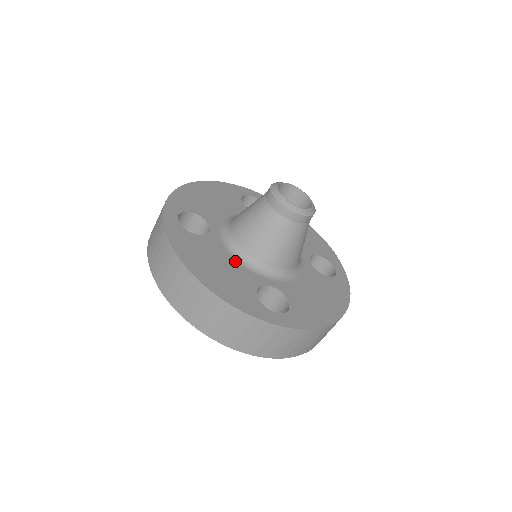
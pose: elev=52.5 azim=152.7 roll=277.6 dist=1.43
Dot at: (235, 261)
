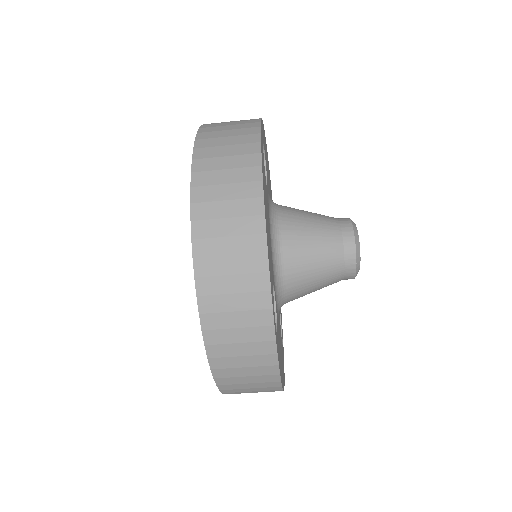
Dot at: (271, 238)
